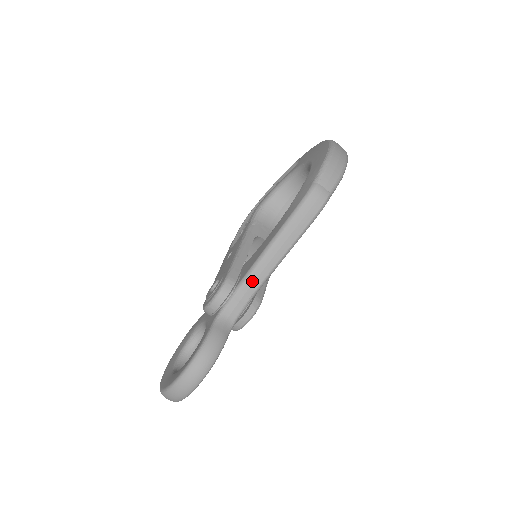
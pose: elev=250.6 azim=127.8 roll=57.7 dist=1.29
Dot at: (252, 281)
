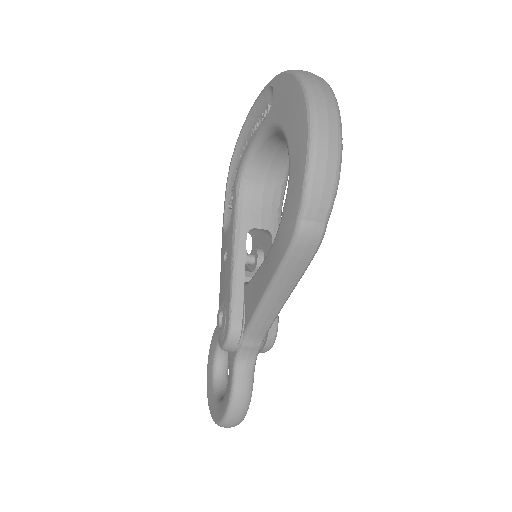
Dot at: (259, 327)
